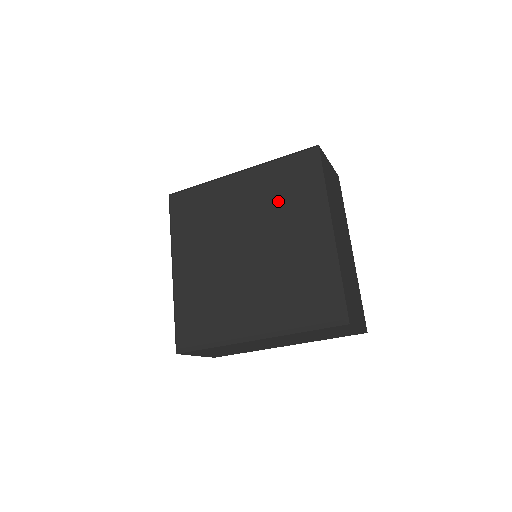
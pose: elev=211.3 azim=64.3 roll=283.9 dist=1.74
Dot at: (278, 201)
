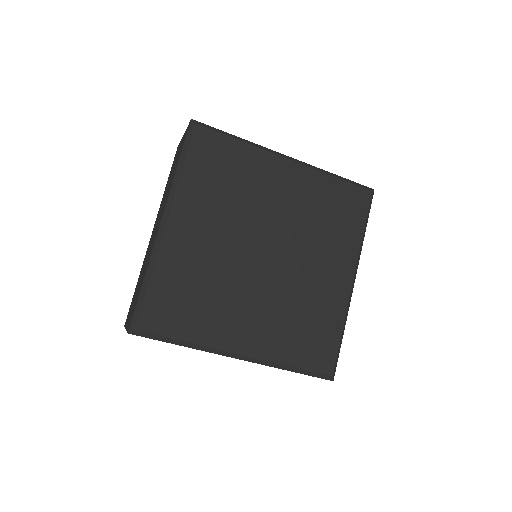
Dot at: (320, 223)
